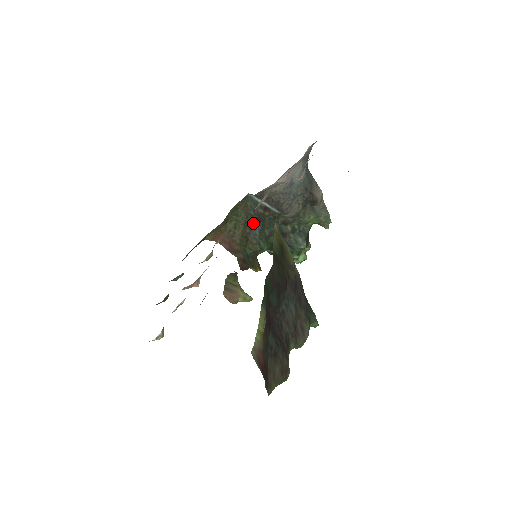
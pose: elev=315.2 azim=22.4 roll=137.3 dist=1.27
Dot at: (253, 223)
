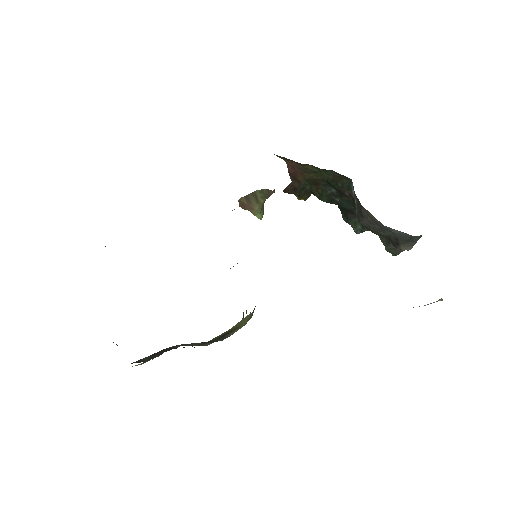
Dot at: (333, 187)
